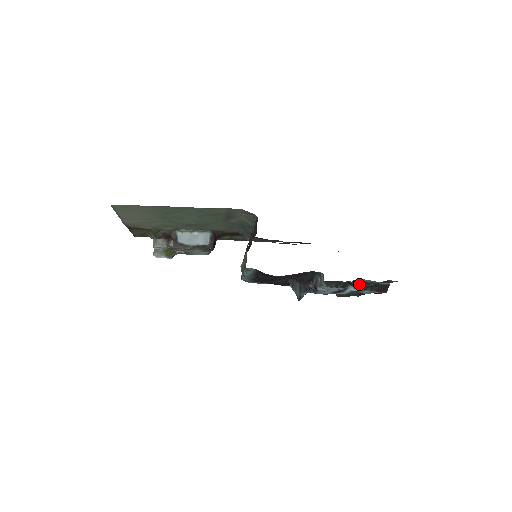
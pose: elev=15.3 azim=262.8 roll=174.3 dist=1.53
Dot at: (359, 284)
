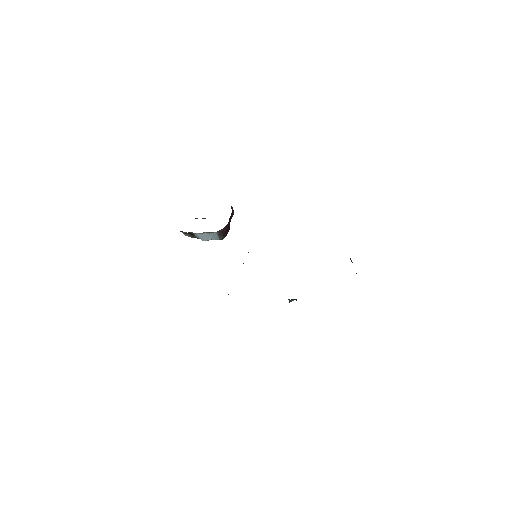
Dot at: occluded
